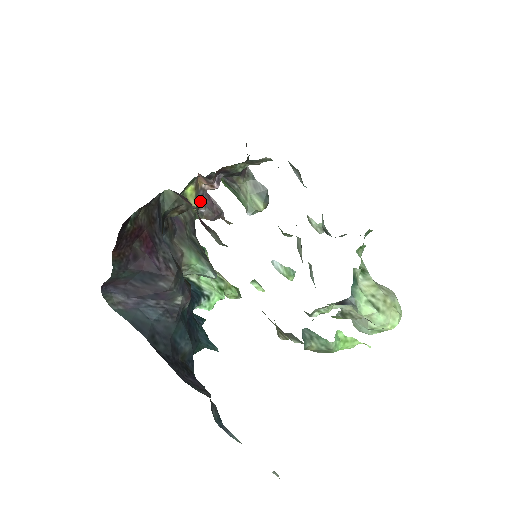
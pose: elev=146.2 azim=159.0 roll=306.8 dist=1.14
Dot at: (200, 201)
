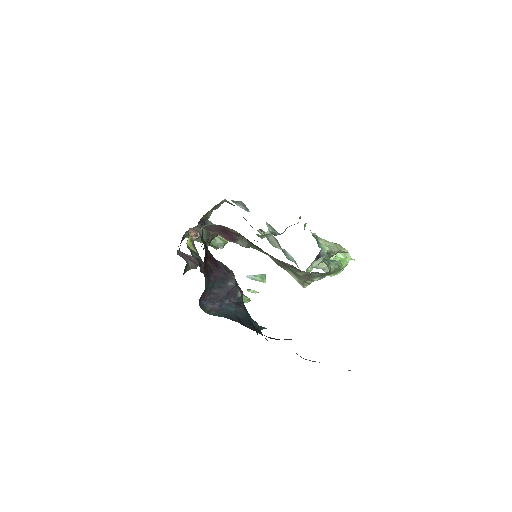
Dot at: occluded
